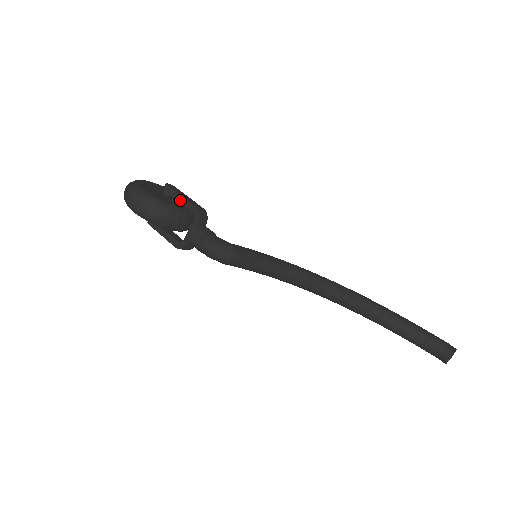
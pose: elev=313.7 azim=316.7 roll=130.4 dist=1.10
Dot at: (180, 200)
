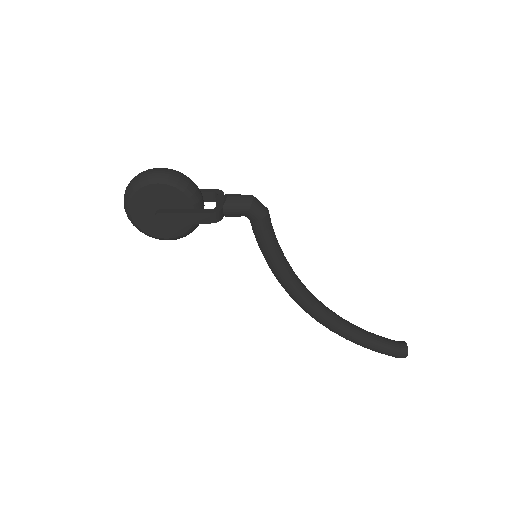
Dot at: occluded
